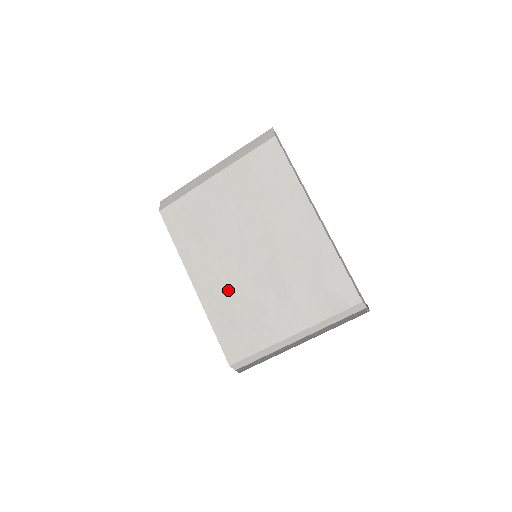
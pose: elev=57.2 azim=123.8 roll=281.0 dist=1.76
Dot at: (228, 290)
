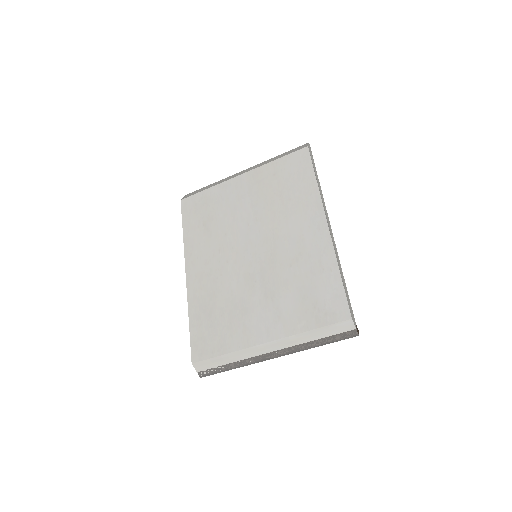
Dot at: (217, 283)
